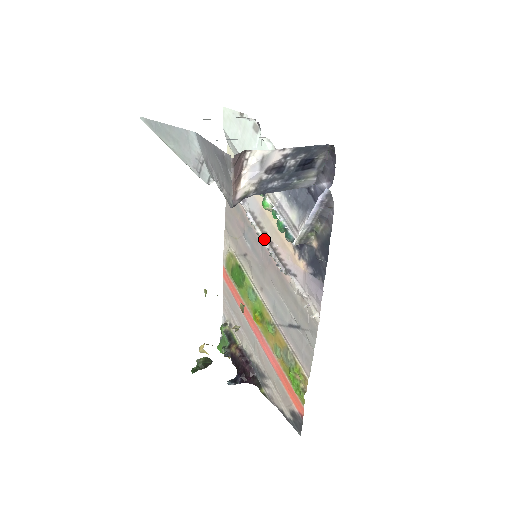
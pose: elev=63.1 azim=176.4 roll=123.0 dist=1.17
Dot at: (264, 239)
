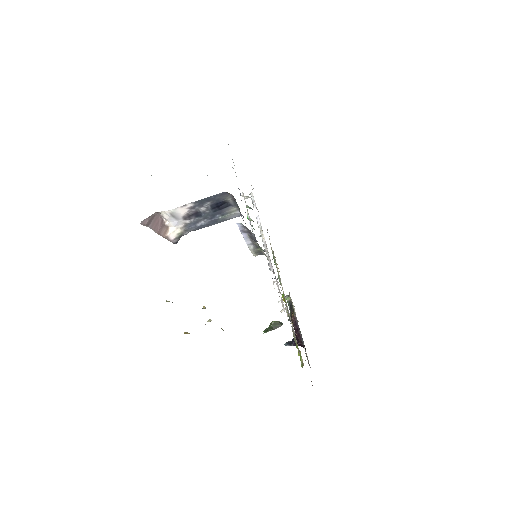
Dot at: (264, 241)
